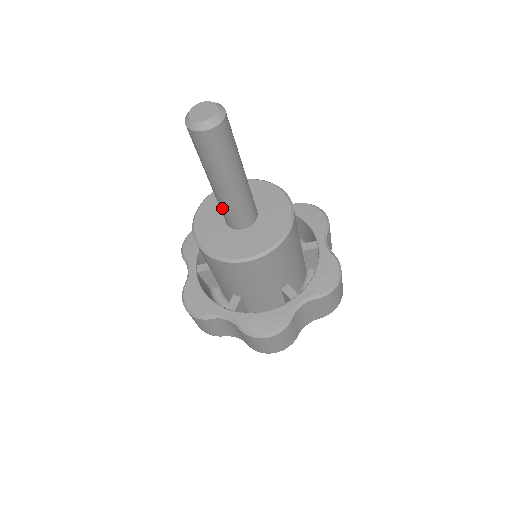
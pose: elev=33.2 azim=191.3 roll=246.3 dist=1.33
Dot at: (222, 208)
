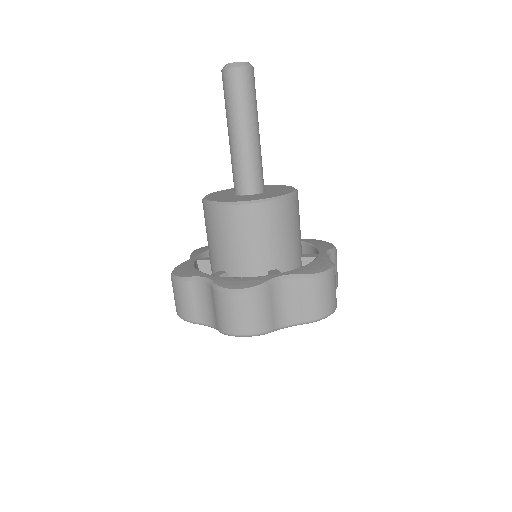
Dot at: (246, 166)
